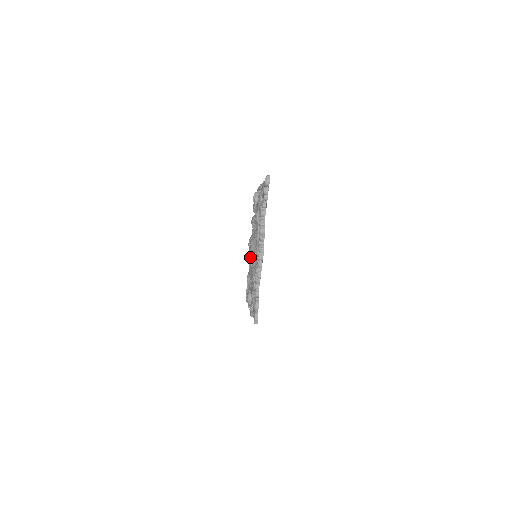
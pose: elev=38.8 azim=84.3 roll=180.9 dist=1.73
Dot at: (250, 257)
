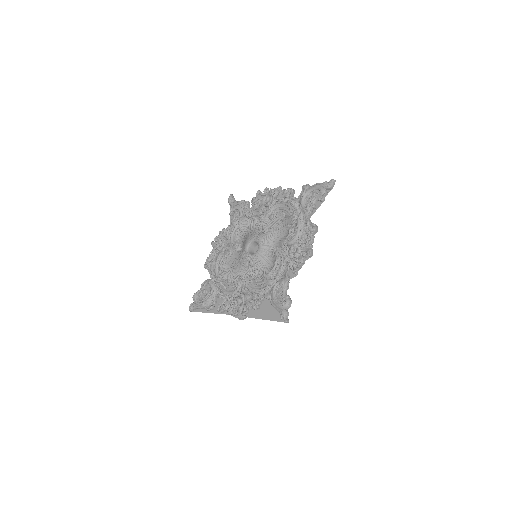
Dot at: (259, 255)
